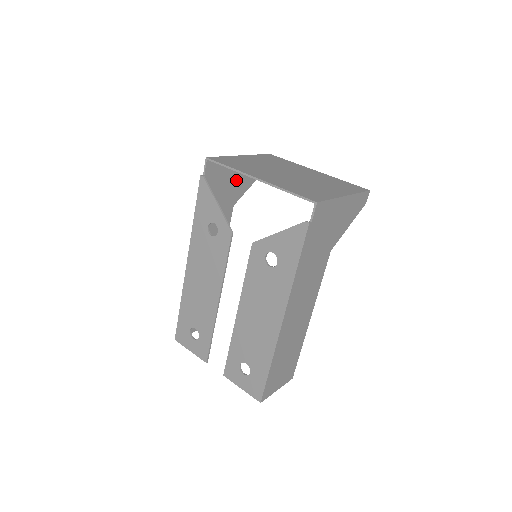
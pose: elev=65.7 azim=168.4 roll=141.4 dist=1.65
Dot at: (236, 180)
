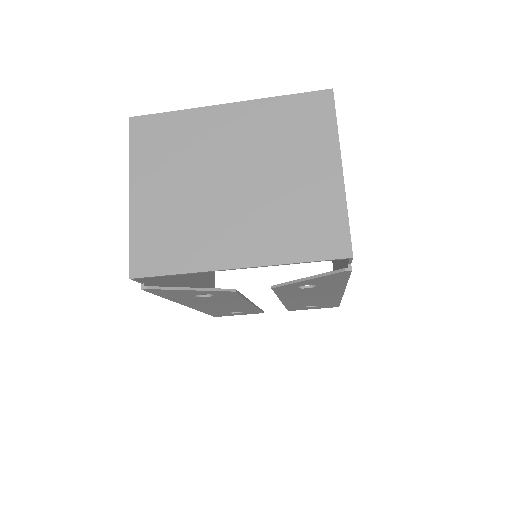
Dot at: occluded
